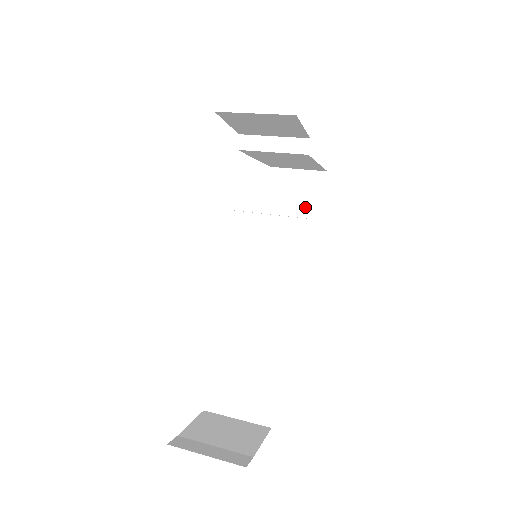
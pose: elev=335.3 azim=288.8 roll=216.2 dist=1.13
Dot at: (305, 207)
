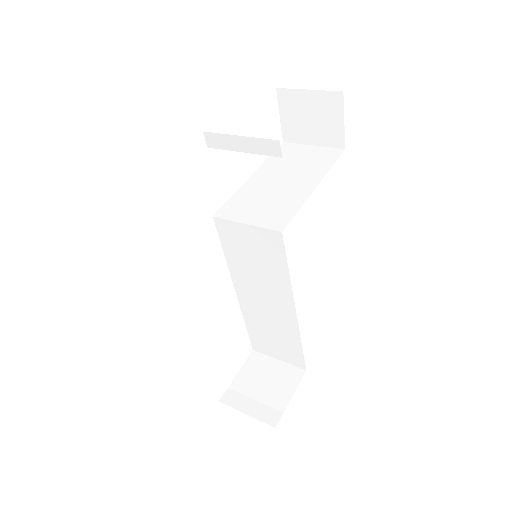
Dot at: (324, 135)
